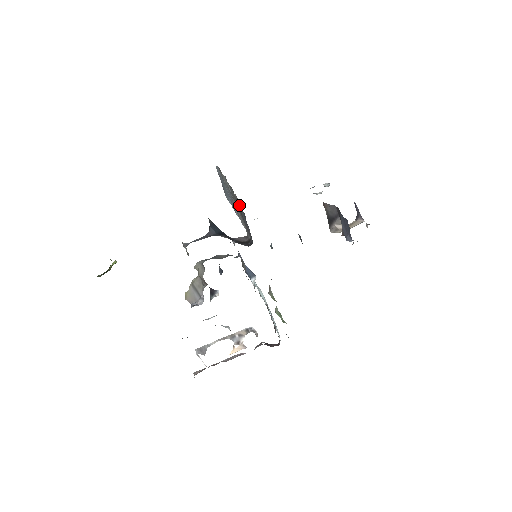
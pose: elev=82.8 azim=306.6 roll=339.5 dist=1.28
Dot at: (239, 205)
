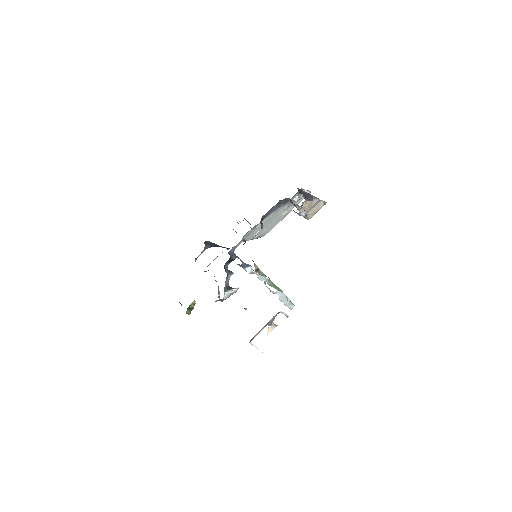
Dot at: occluded
